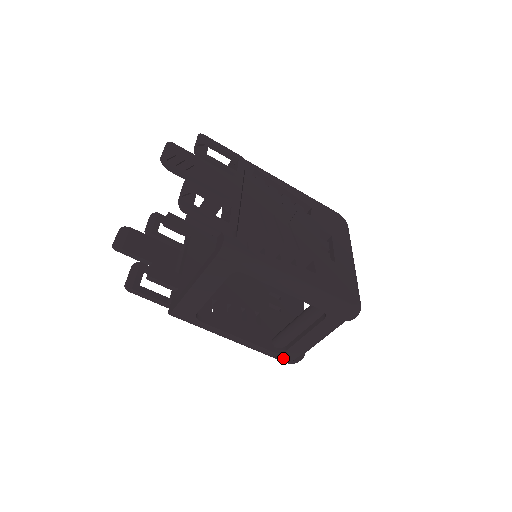
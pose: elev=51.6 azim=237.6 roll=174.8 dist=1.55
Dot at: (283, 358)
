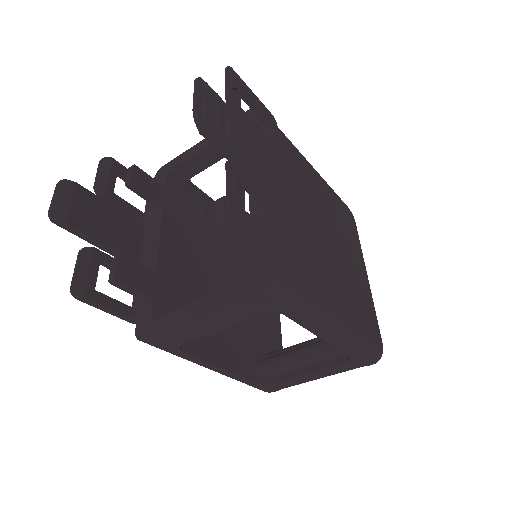
Dot at: (265, 388)
